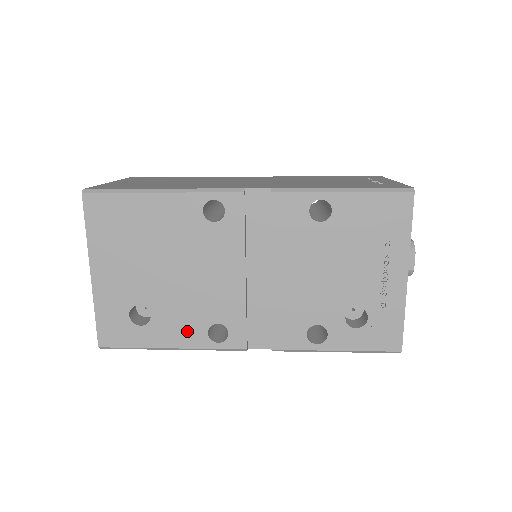
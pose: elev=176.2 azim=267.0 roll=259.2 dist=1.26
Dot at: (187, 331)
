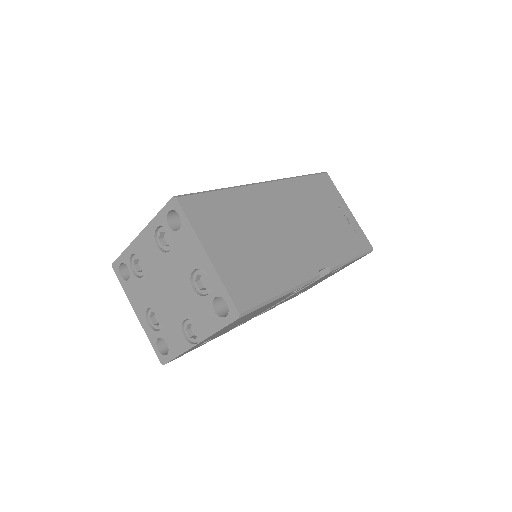
Dot at: occluded
